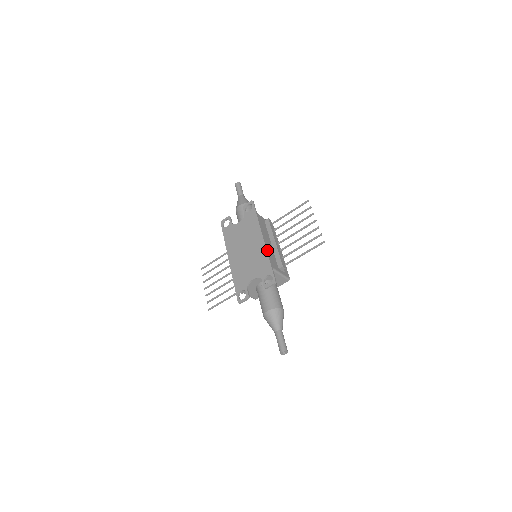
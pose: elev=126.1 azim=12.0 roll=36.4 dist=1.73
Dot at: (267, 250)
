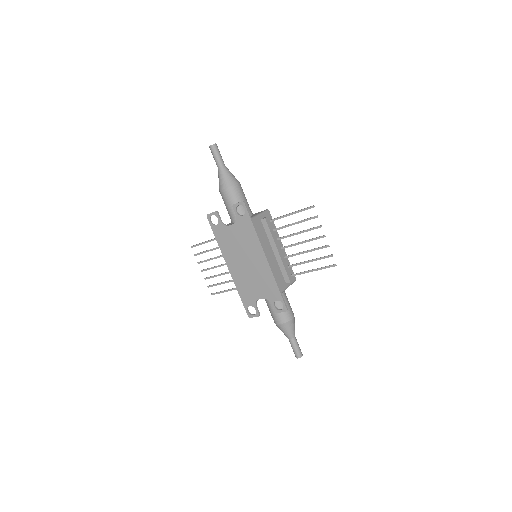
Dot at: (272, 272)
